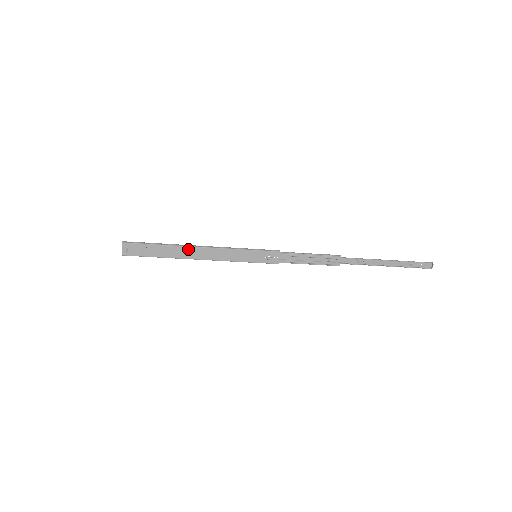
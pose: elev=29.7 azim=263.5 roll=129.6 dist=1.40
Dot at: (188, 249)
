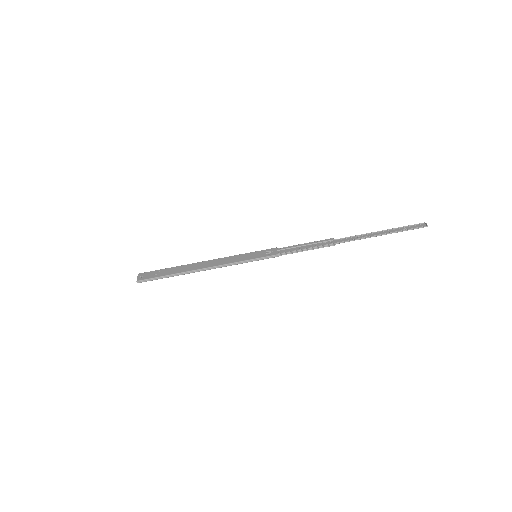
Dot at: (195, 264)
